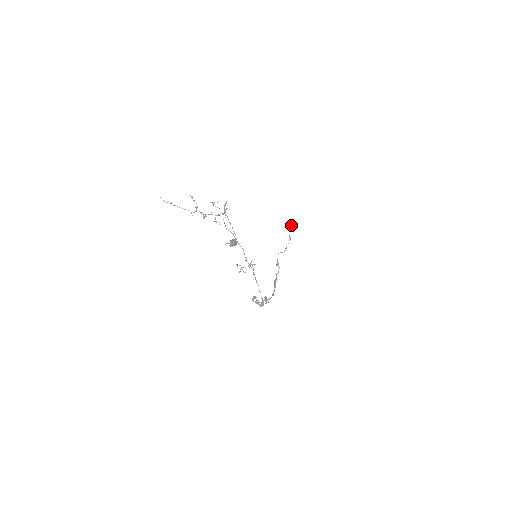
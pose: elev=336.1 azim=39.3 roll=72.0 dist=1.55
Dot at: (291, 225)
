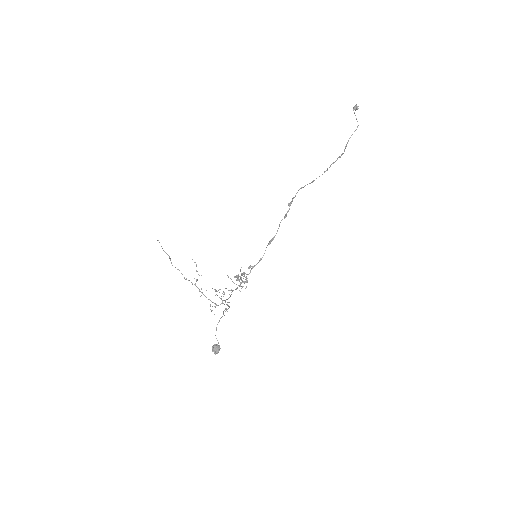
Dot at: (353, 110)
